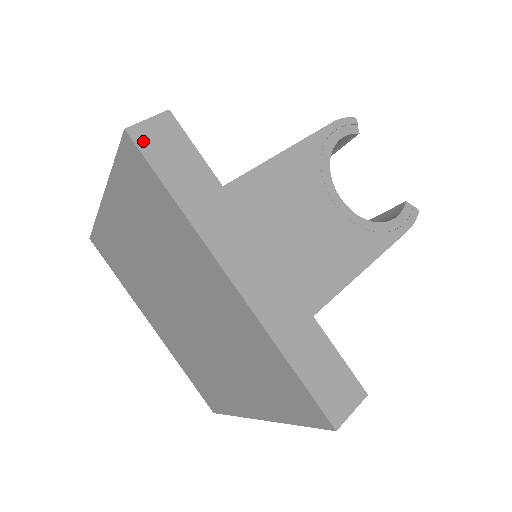
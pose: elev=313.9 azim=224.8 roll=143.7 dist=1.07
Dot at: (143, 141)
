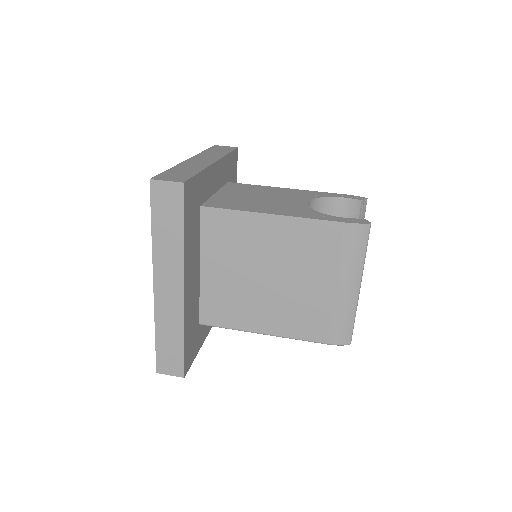
Dot at: (216, 147)
